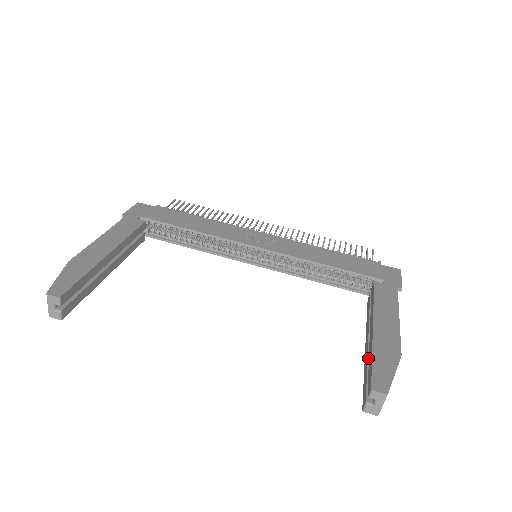
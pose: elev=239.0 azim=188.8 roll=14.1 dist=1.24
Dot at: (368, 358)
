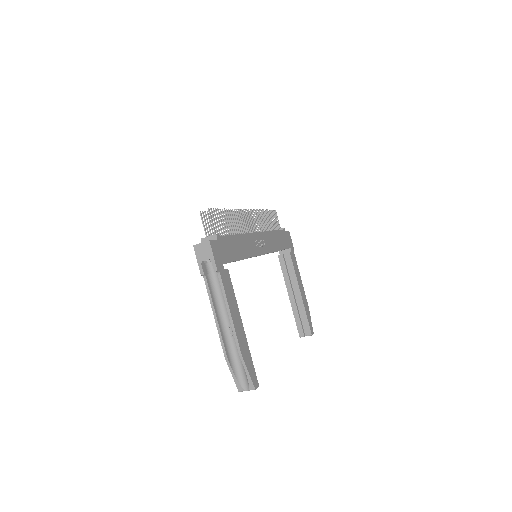
Dot at: (298, 310)
